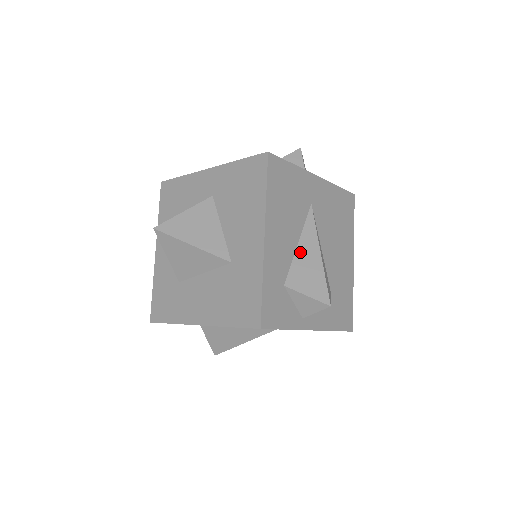
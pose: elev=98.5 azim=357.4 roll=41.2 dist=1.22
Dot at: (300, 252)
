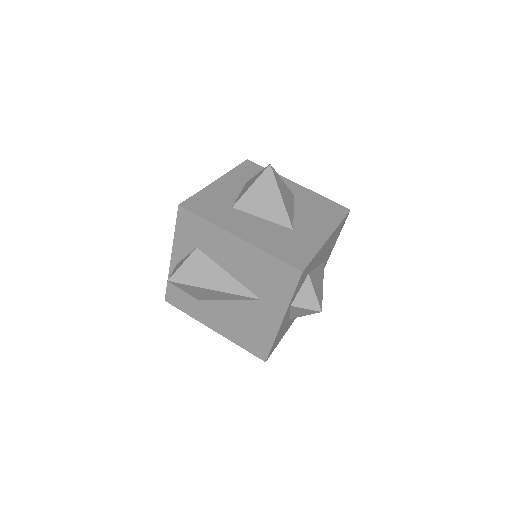
Dot at: (317, 271)
